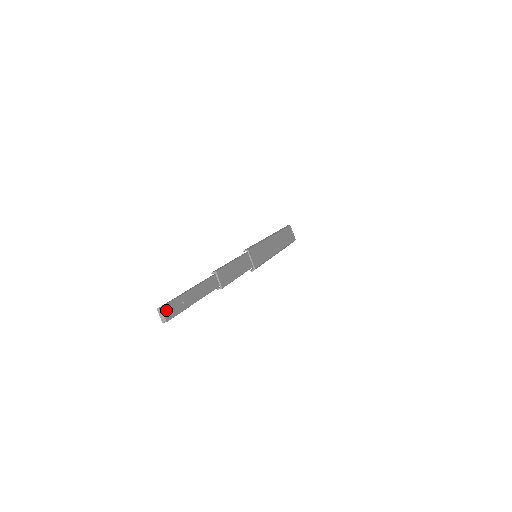
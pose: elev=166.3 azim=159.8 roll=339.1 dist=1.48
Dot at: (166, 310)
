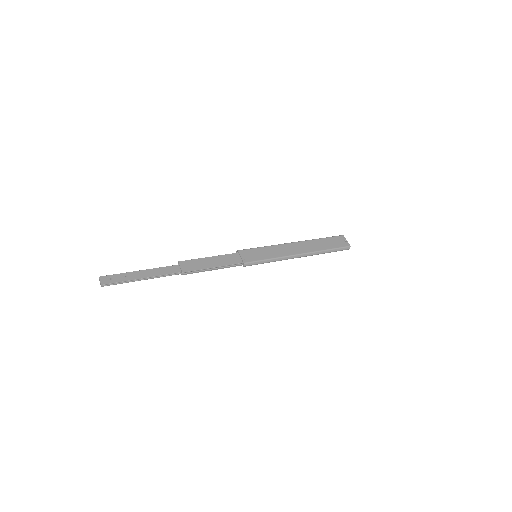
Dot at: (104, 279)
